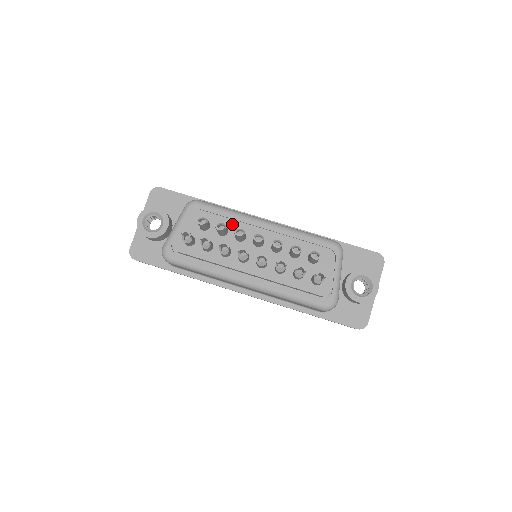
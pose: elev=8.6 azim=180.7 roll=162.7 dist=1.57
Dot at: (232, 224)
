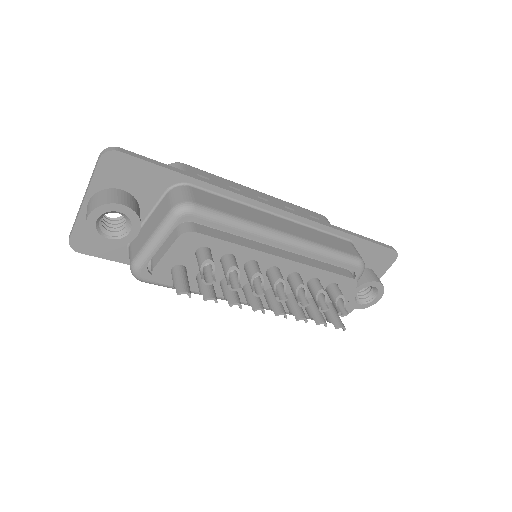
Dot at: (243, 252)
